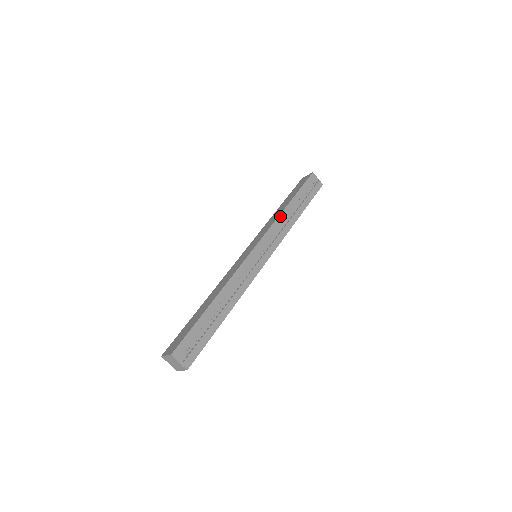
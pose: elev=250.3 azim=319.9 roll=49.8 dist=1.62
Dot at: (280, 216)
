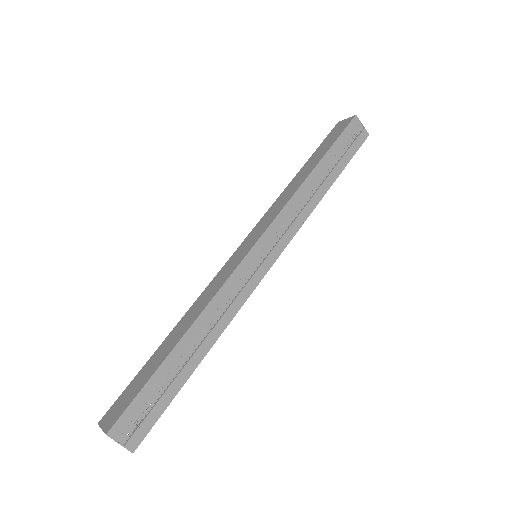
Dot at: (298, 191)
